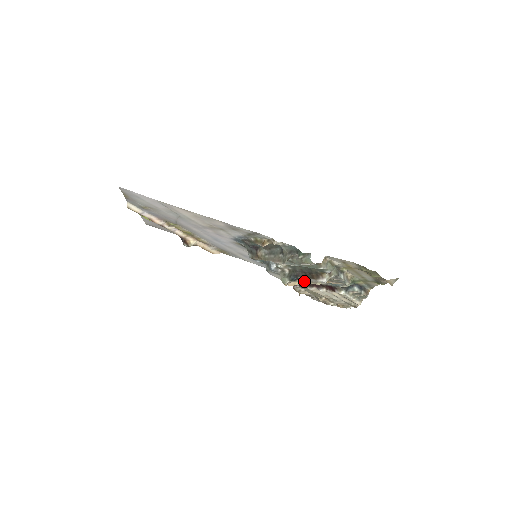
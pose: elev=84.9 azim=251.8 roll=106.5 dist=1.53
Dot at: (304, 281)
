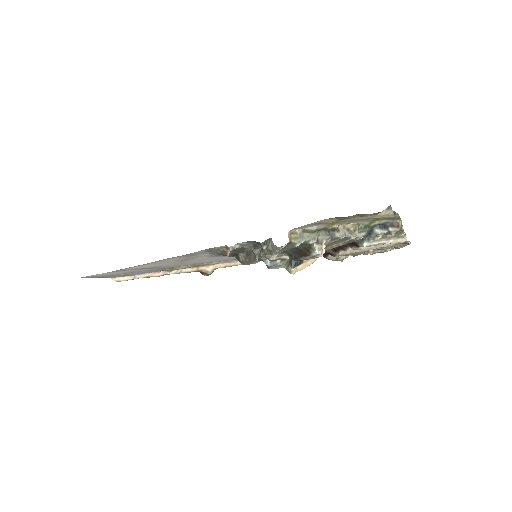
Dot at: occluded
